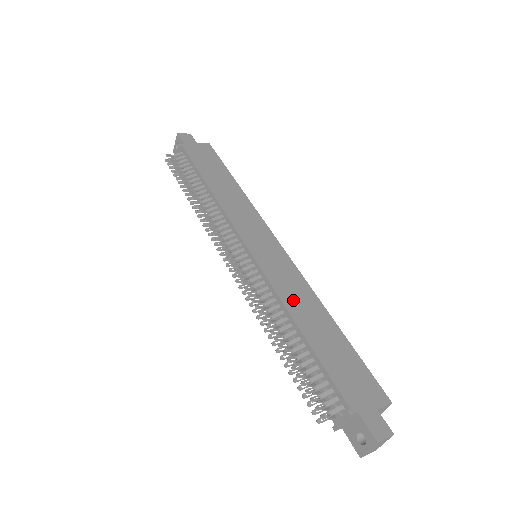
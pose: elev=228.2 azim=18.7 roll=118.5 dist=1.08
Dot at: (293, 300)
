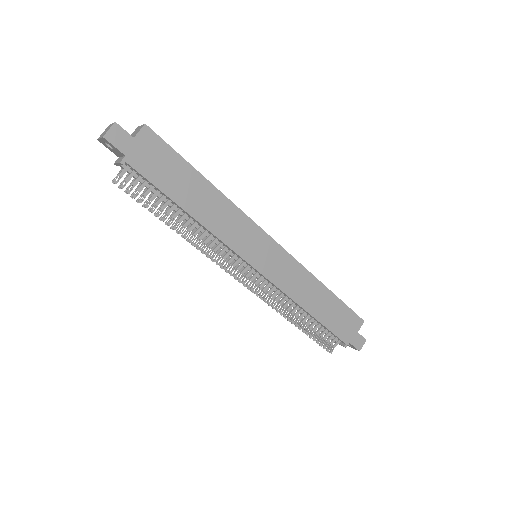
Dot at: (300, 293)
